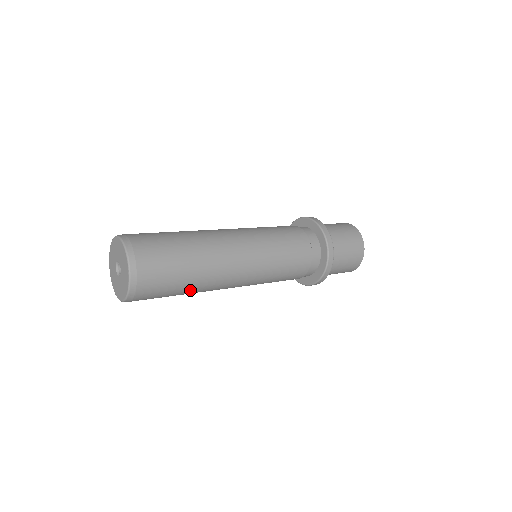
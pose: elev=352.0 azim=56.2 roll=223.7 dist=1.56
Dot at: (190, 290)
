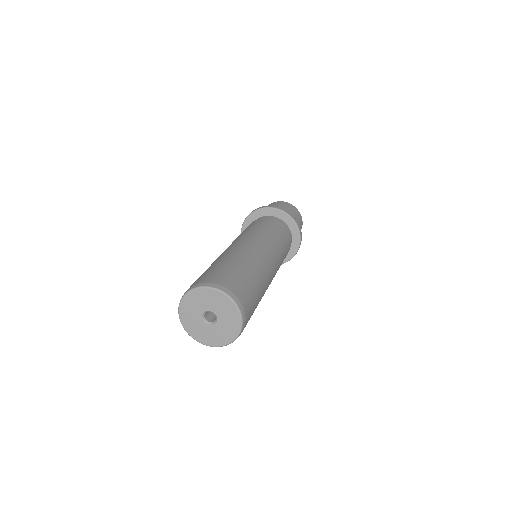
Dot at: occluded
